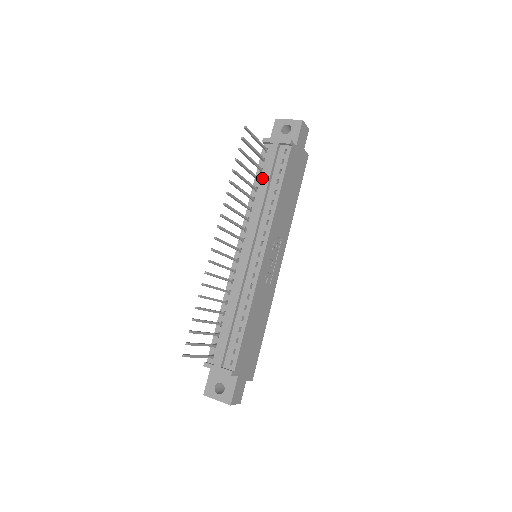
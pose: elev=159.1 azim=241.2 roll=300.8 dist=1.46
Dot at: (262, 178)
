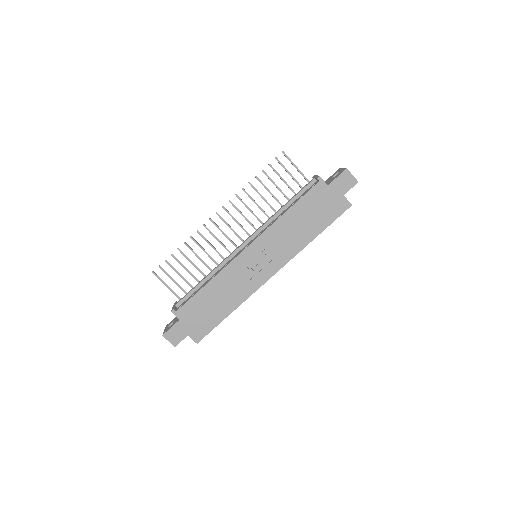
Dot at: occluded
